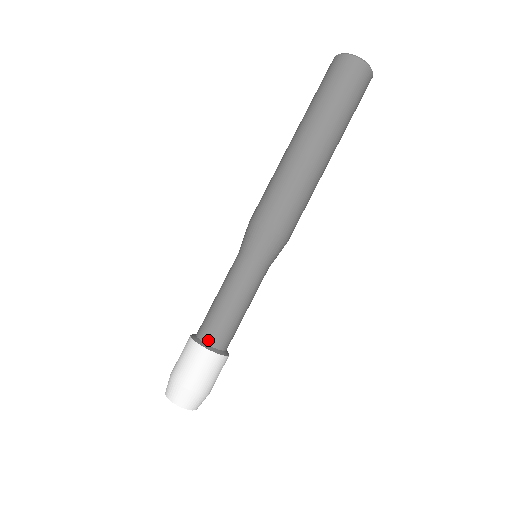
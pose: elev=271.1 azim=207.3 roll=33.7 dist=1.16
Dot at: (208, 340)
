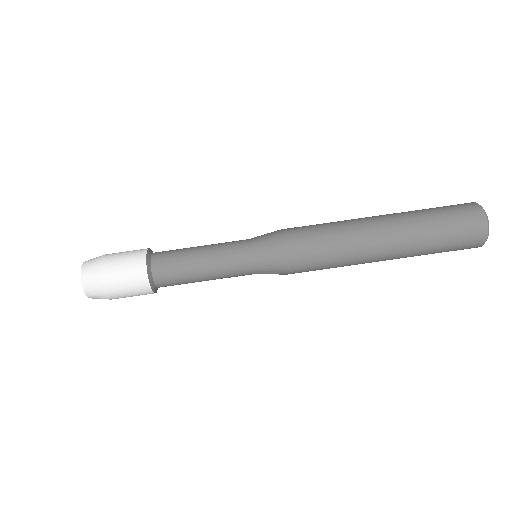
Dot at: (155, 255)
